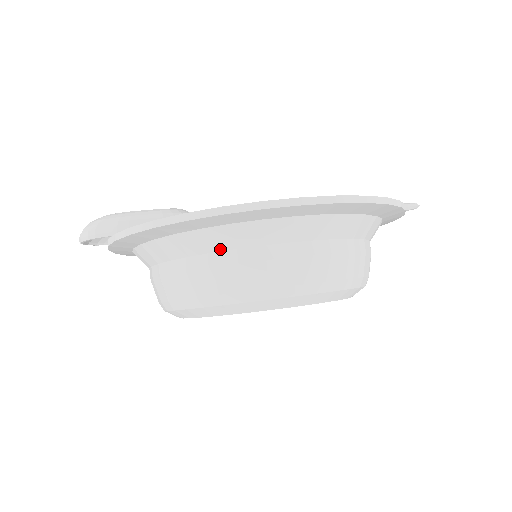
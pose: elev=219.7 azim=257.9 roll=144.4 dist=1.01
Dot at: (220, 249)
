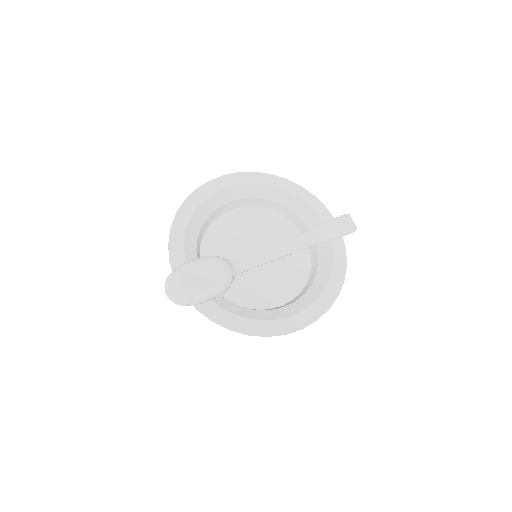
Dot at: occluded
